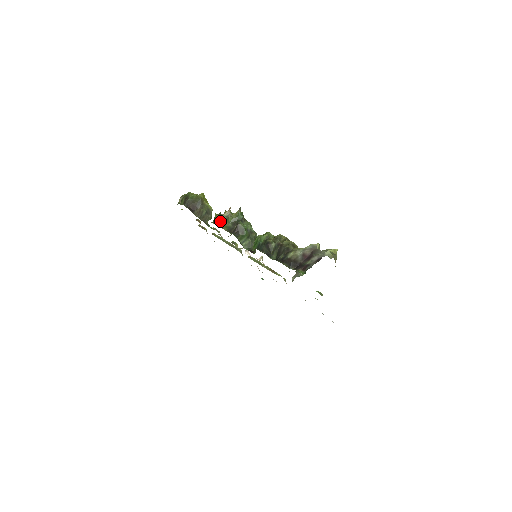
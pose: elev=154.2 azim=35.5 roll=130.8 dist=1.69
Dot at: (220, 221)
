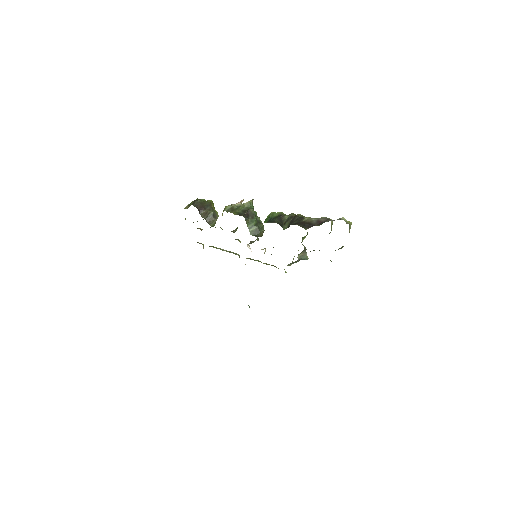
Dot at: (230, 209)
